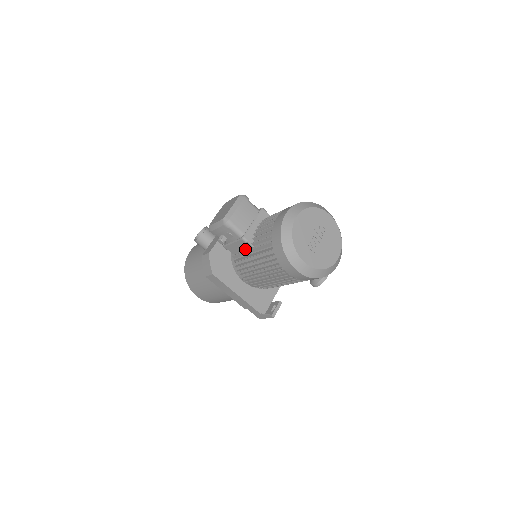
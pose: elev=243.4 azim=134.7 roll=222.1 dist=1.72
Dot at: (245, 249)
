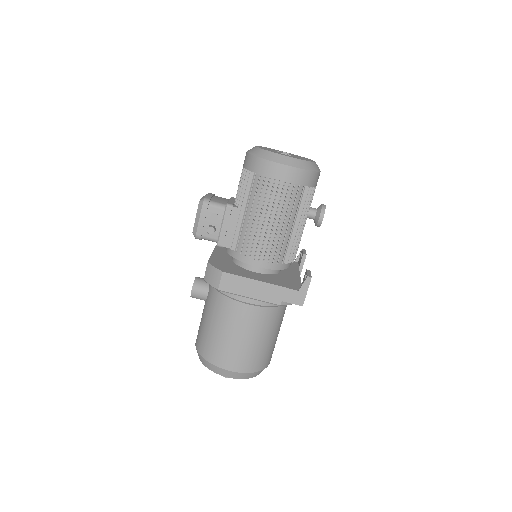
Dot at: (237, 223)
